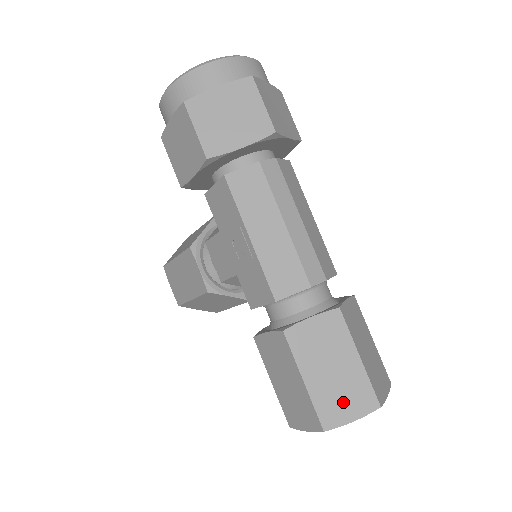
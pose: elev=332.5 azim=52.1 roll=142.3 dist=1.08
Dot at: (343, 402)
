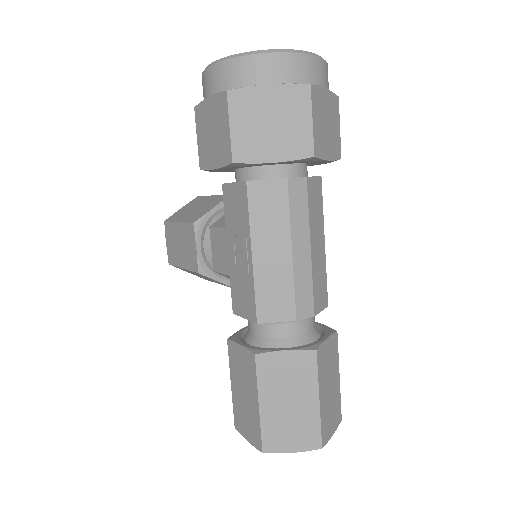
Dot at: (289, 434)
